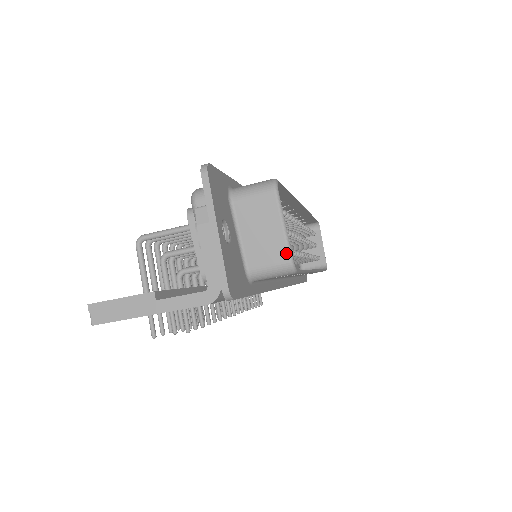
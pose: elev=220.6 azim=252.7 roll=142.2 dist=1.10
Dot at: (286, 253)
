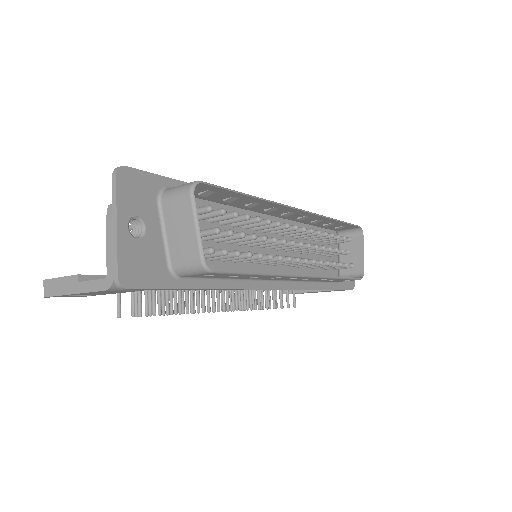
Dot at: (198, 252)
